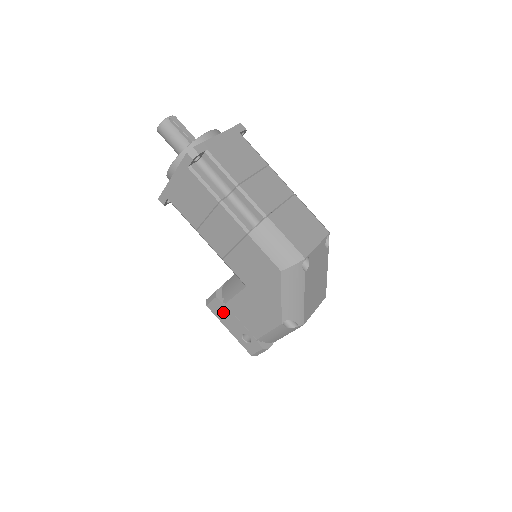
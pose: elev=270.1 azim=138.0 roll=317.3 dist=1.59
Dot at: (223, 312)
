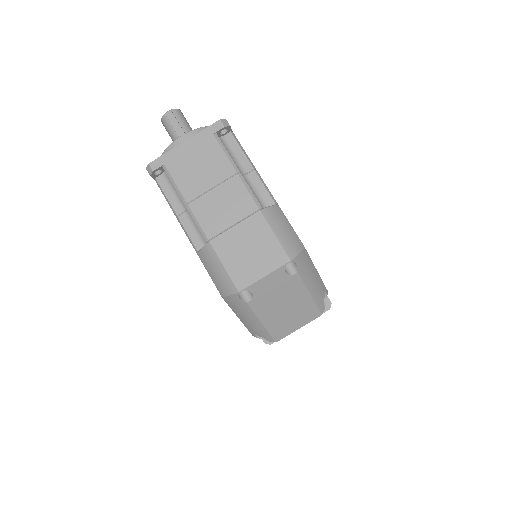
Dot at: occluded
